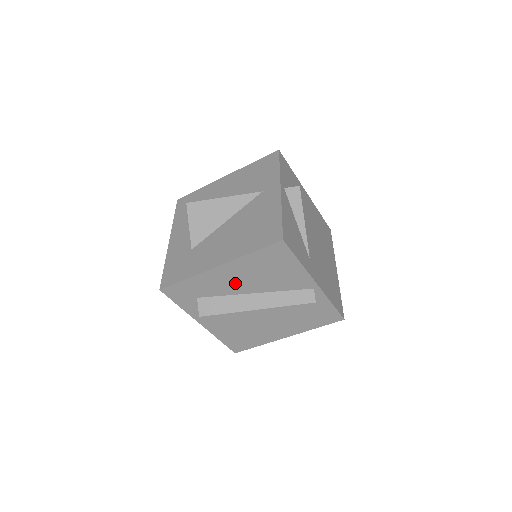
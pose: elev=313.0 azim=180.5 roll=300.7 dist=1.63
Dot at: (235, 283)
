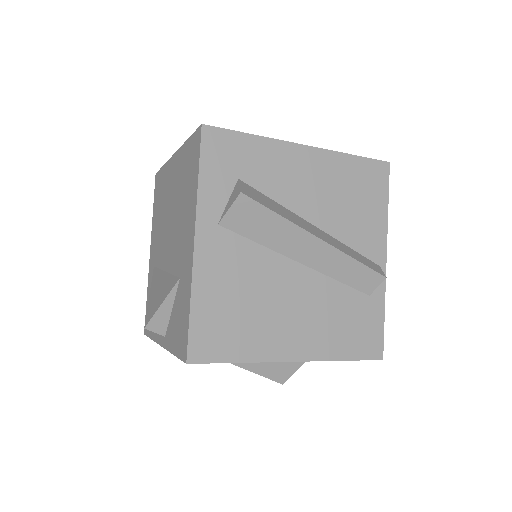
Dot at: (304, 189)
